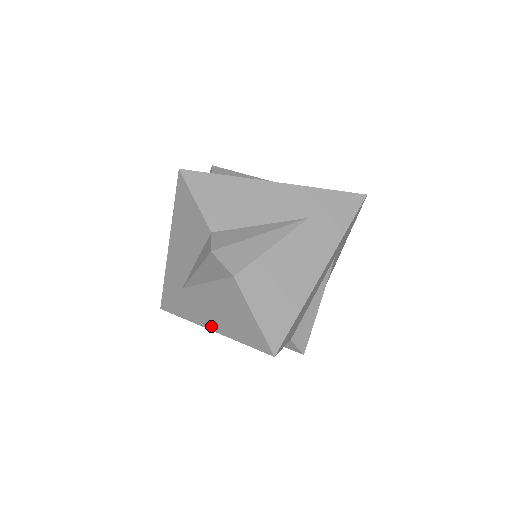
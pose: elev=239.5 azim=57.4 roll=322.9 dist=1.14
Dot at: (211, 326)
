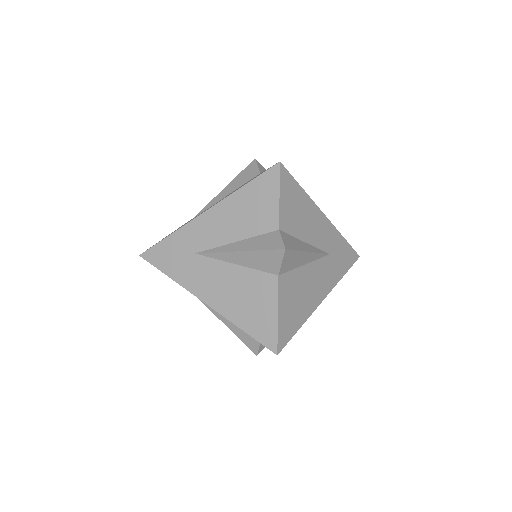
Dot at: (210, 301)
